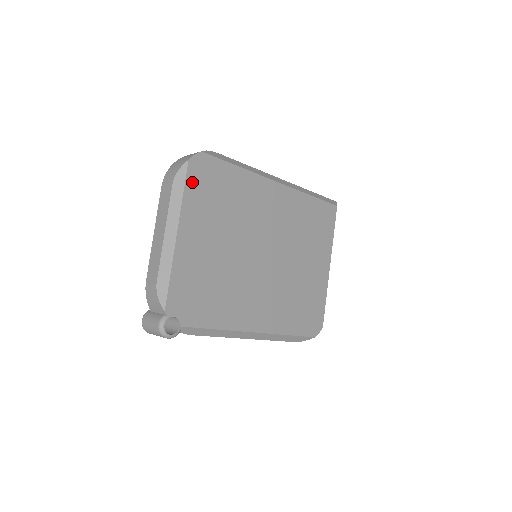
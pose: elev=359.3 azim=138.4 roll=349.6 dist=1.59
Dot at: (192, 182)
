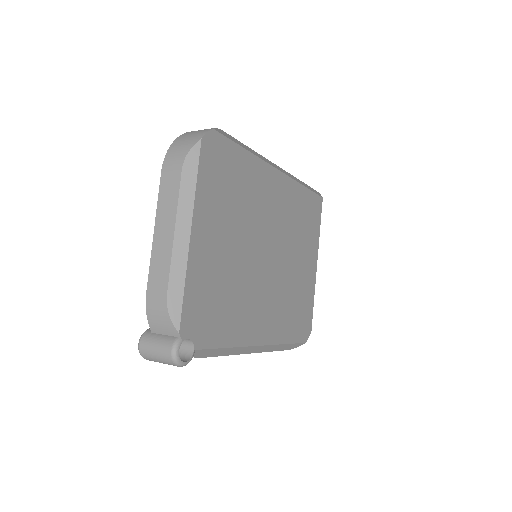
Dot at: (205, 167)
